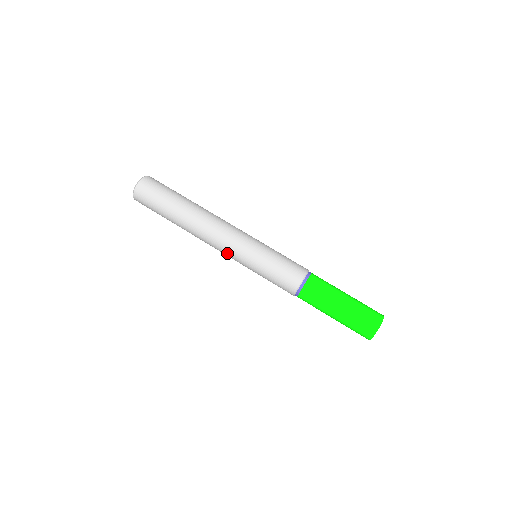
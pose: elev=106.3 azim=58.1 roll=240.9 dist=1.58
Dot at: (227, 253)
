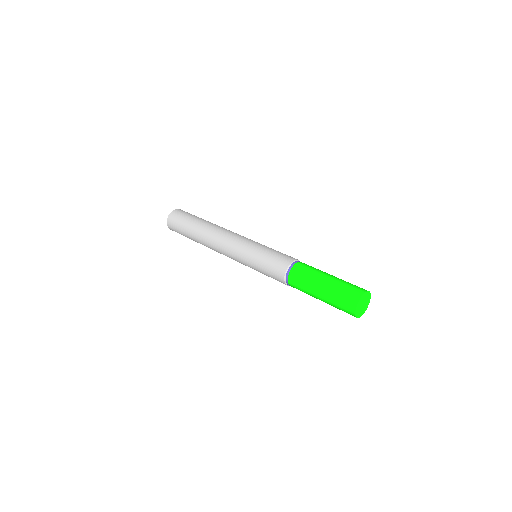
Dot at: (233, 259)
